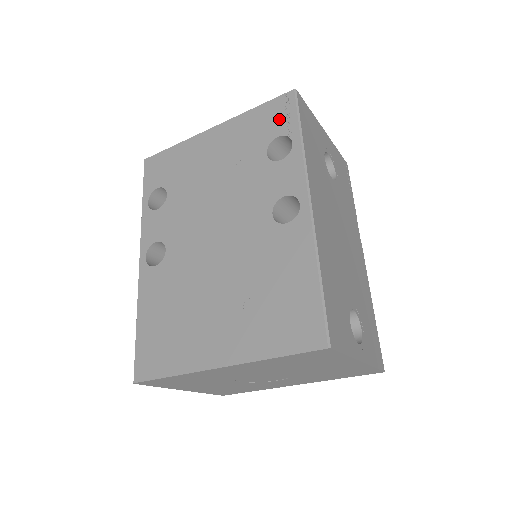
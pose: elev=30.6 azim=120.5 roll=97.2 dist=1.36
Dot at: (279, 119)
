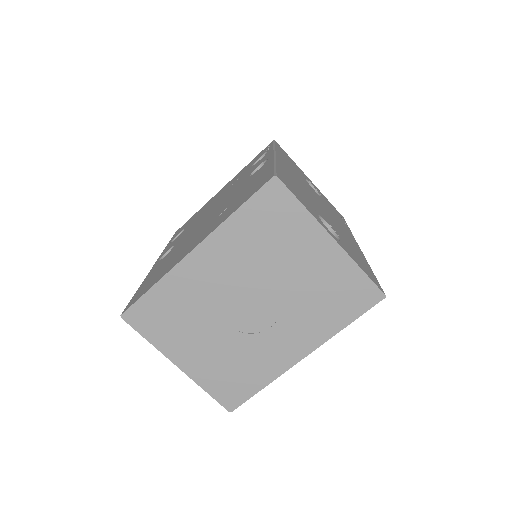
Dot at: (262, 153)
